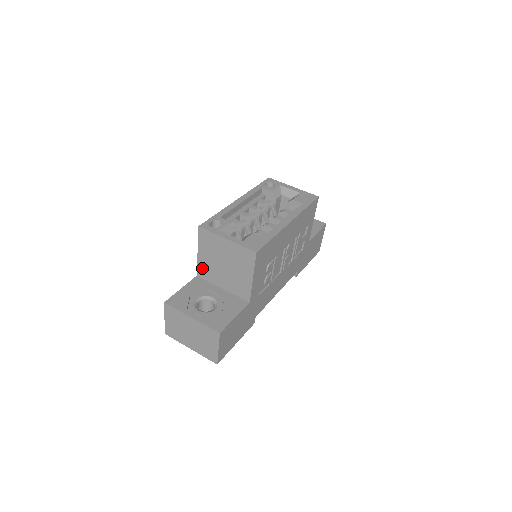
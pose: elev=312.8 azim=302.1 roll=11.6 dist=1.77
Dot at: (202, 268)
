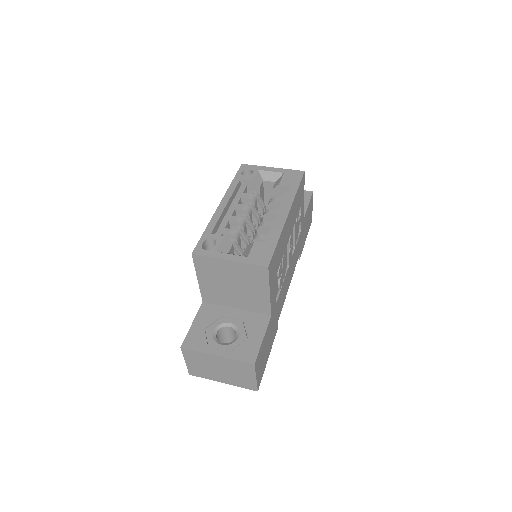
Dot at: (207, 294)
